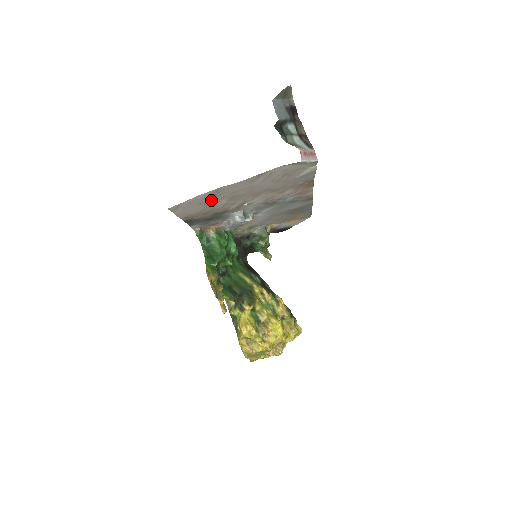
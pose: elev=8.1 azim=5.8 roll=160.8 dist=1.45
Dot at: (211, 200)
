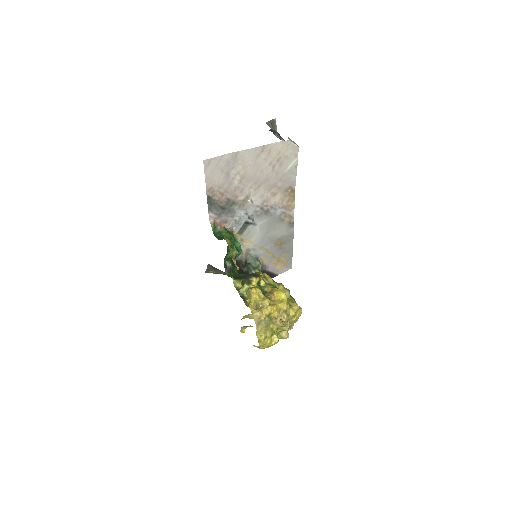
Dot at: (229, 171)
